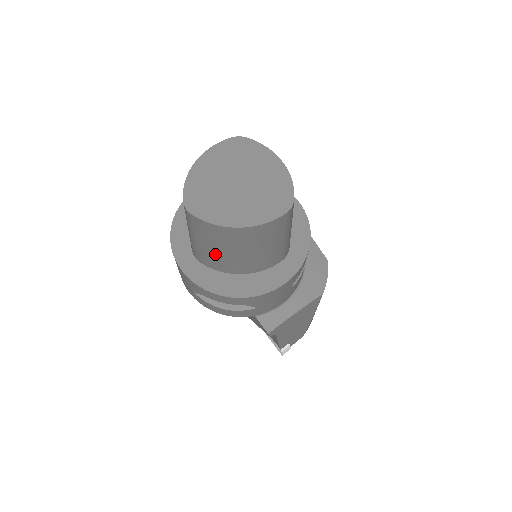
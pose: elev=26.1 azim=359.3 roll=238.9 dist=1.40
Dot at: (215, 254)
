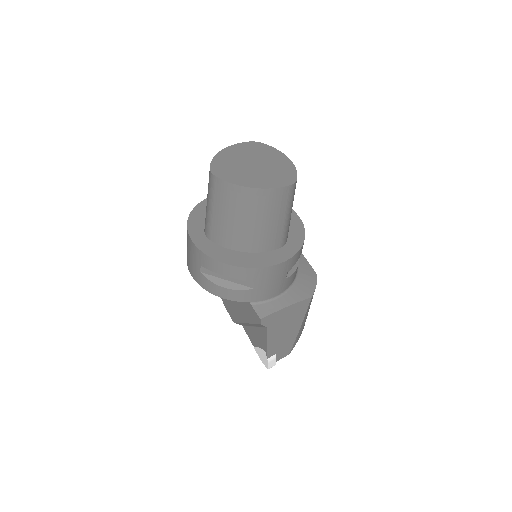
Dot at: (227, 224)
